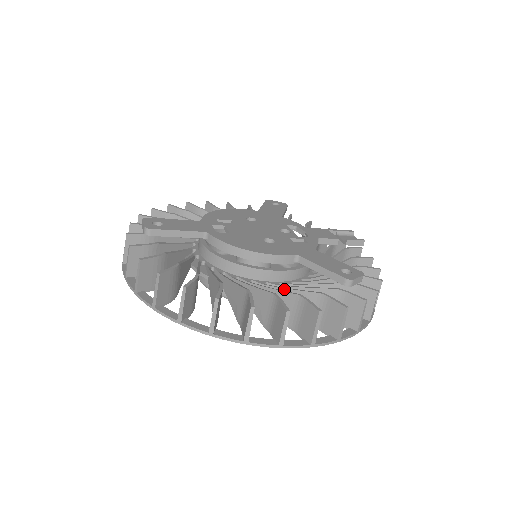
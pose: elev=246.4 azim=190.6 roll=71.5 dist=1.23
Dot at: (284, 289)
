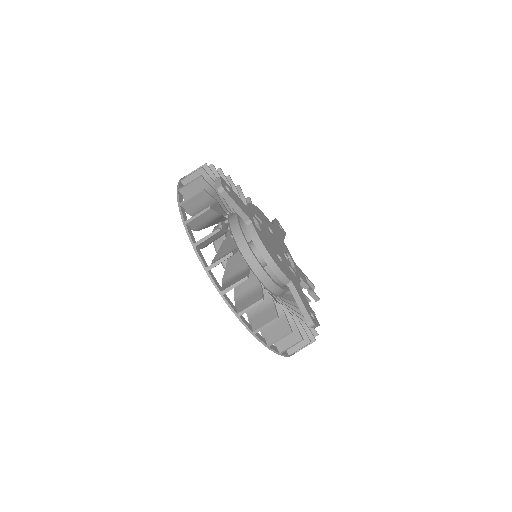
Dot at: occluded
